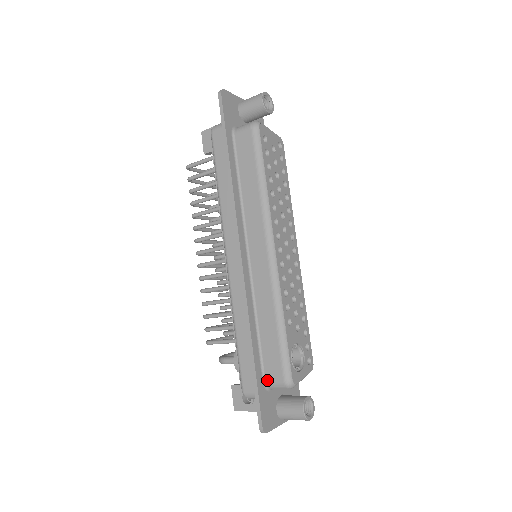
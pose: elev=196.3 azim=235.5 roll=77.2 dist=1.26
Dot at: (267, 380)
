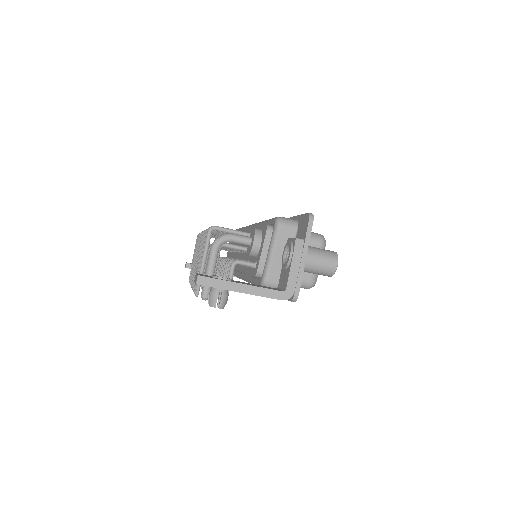
Dot at: occluded
